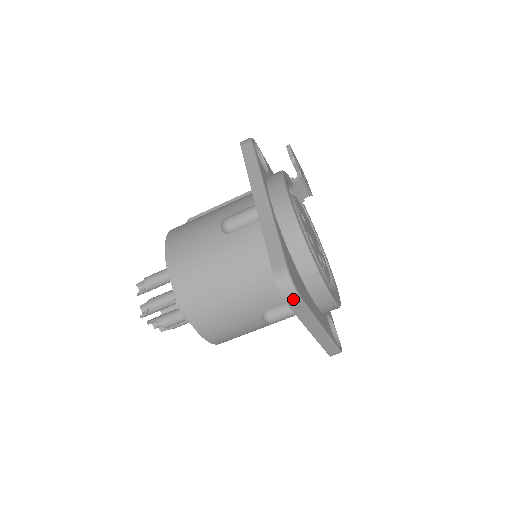
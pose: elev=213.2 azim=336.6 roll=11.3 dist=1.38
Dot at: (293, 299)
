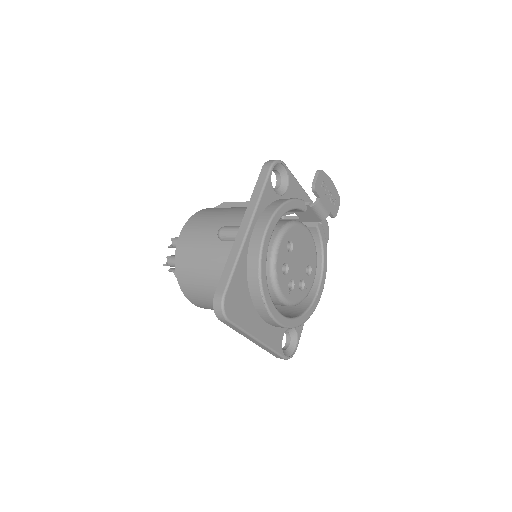
Dot at: (223, 319)
